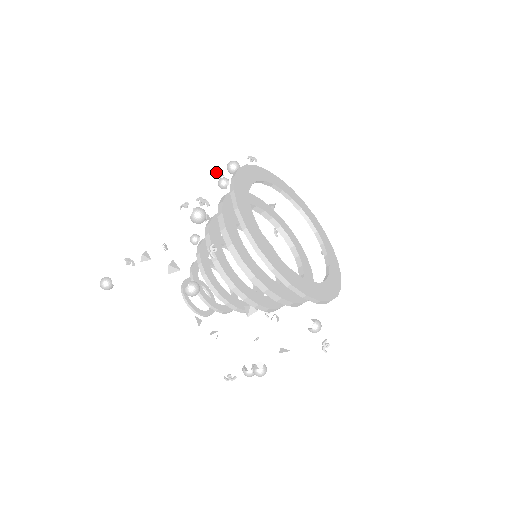
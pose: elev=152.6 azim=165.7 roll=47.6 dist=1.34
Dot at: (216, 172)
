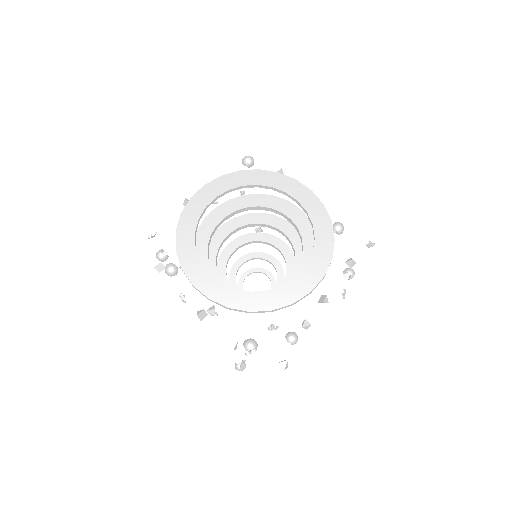
Dot at: occluded
